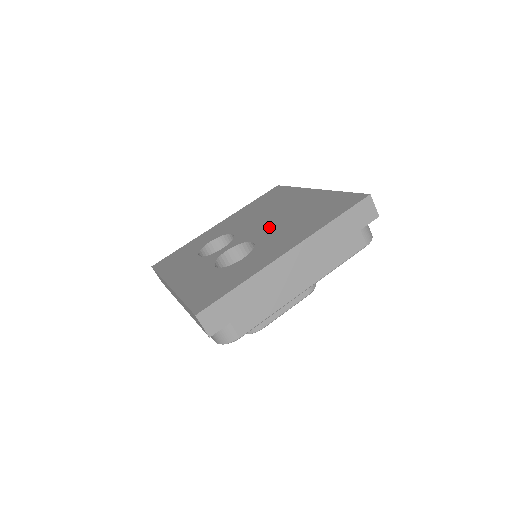
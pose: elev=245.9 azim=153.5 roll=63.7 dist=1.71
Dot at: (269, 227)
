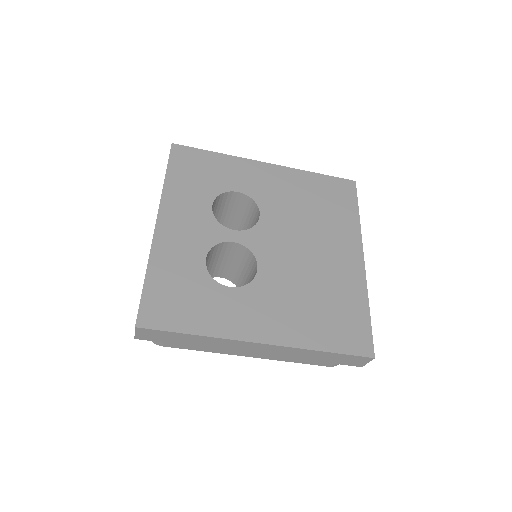
Dot at: (286, 264)
